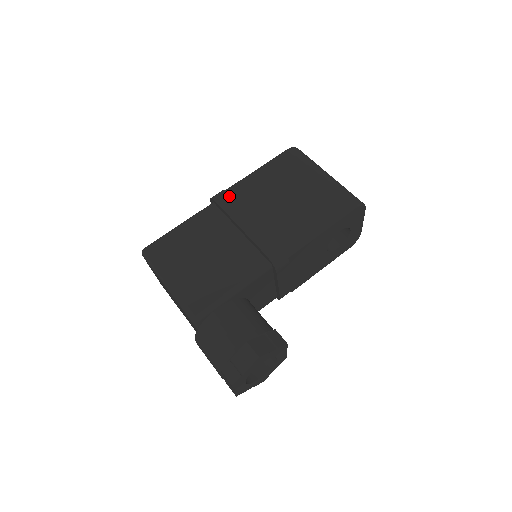
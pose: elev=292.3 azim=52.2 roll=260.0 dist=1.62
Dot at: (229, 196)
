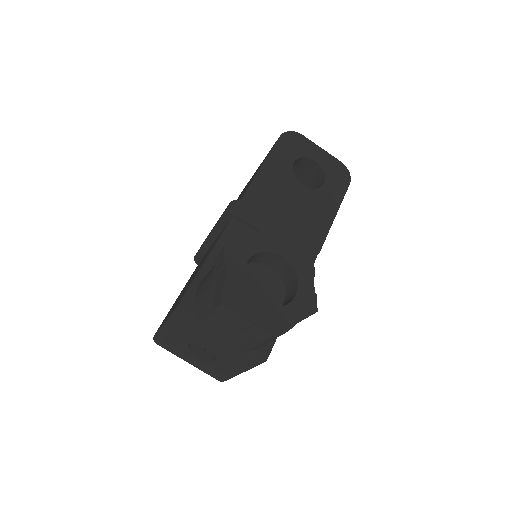
Dot at: occluded
